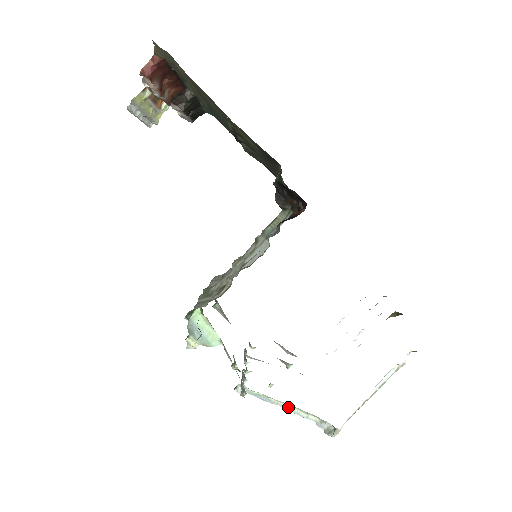
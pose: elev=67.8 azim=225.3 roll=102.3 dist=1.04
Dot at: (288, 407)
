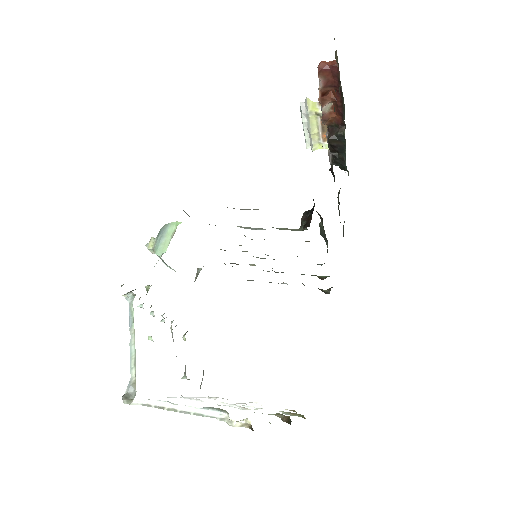
Dot at: (133, 345)
